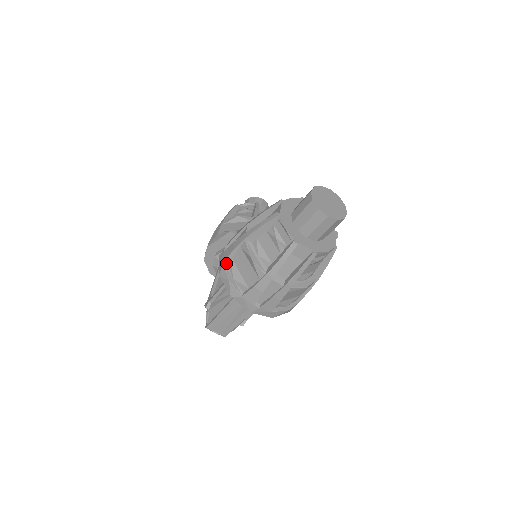
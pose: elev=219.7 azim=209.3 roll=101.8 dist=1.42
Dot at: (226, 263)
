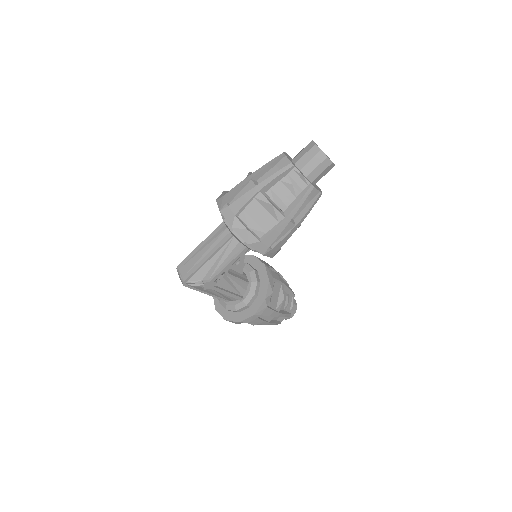
Dot at: occluded
